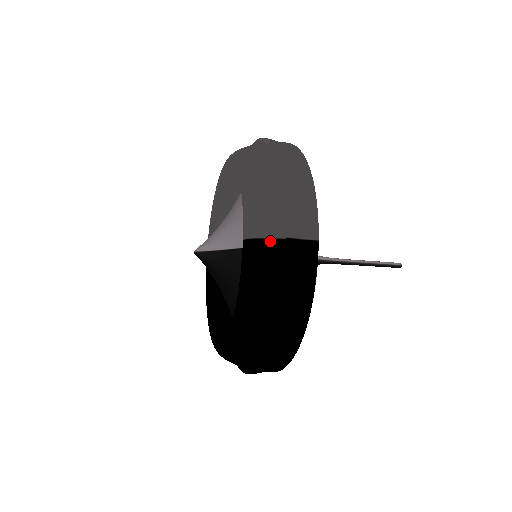
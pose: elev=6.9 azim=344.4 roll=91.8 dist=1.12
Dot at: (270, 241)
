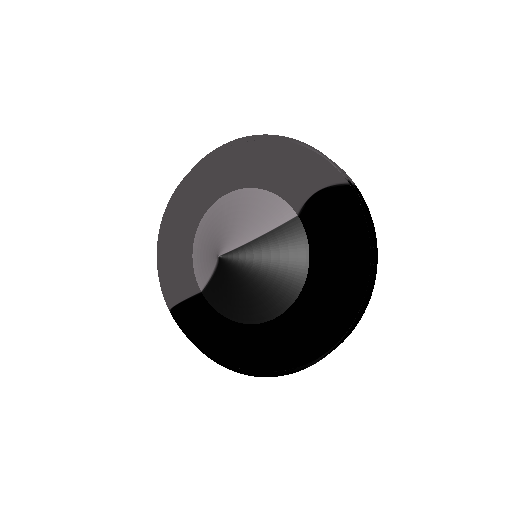
Dot at: (338, 187)
